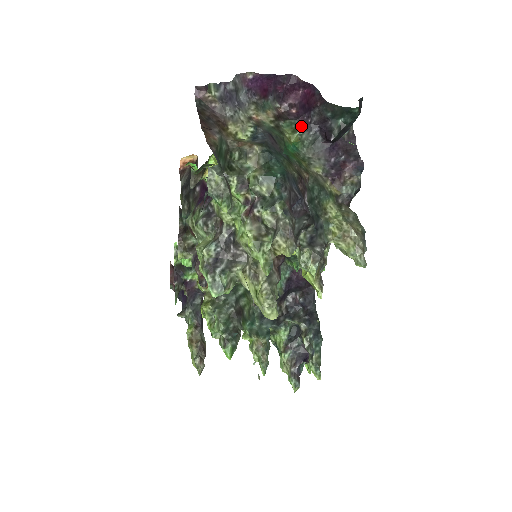
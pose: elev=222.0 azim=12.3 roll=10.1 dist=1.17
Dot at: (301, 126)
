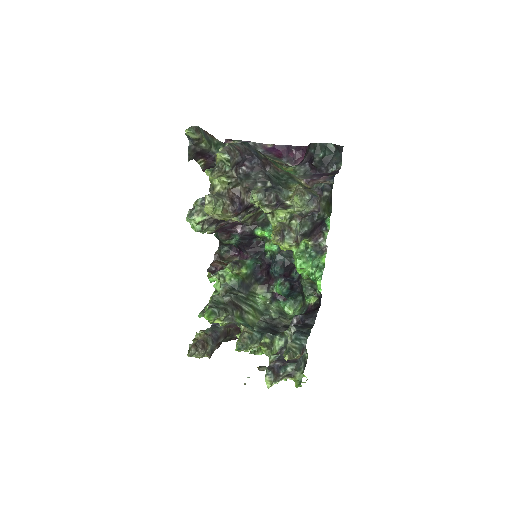
Dot at: occluded
